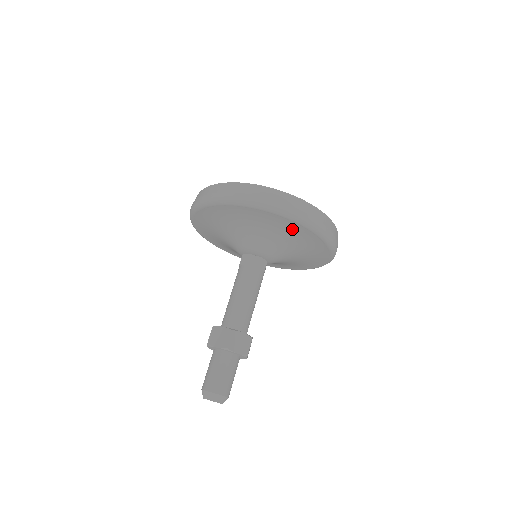
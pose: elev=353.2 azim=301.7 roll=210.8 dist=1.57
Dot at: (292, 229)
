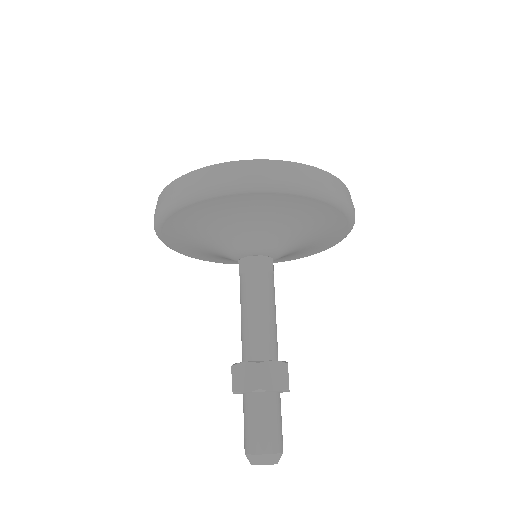
Dot at: (333, 231)
